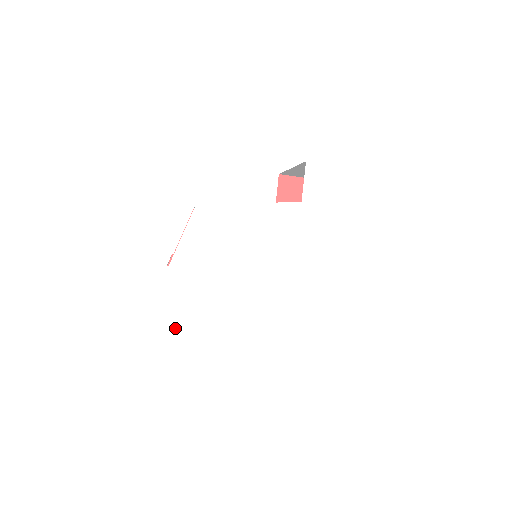
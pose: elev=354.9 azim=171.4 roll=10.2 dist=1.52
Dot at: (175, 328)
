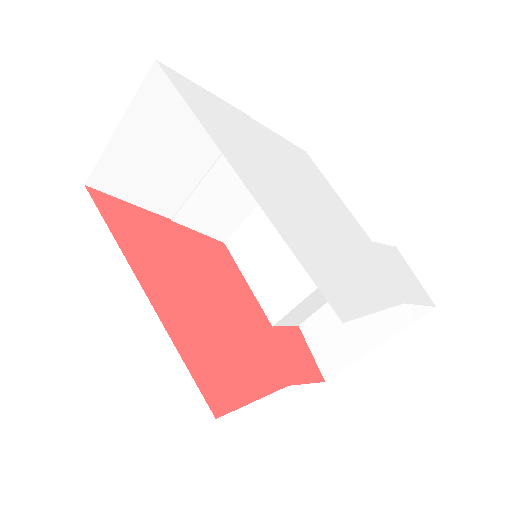
Dot at: (197, 102)
